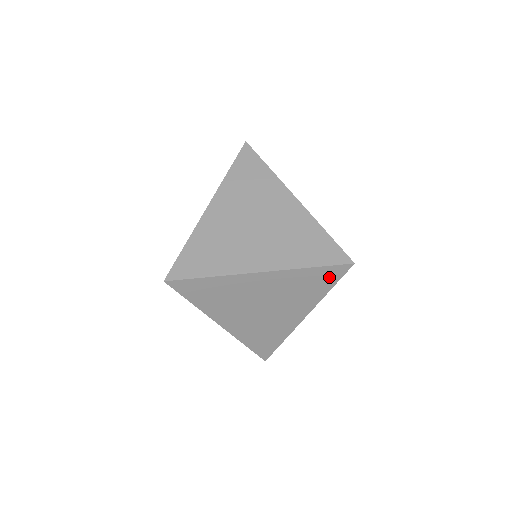
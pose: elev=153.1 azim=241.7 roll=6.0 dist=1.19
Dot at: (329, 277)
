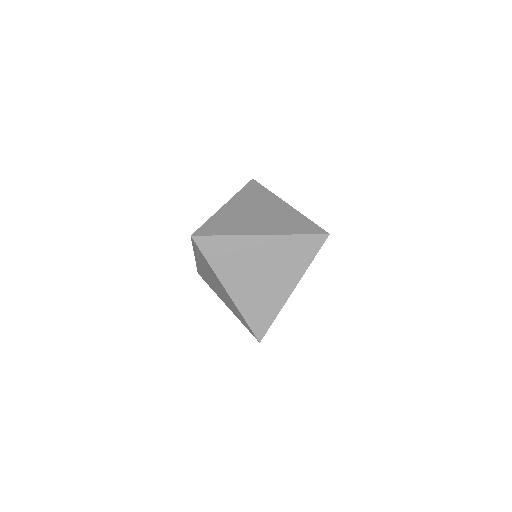
Dot at: occluded
